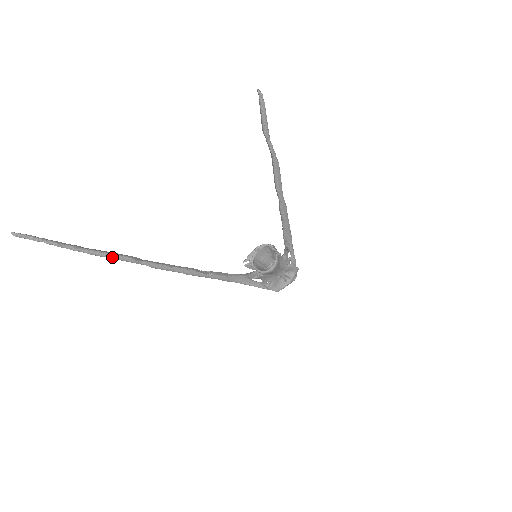
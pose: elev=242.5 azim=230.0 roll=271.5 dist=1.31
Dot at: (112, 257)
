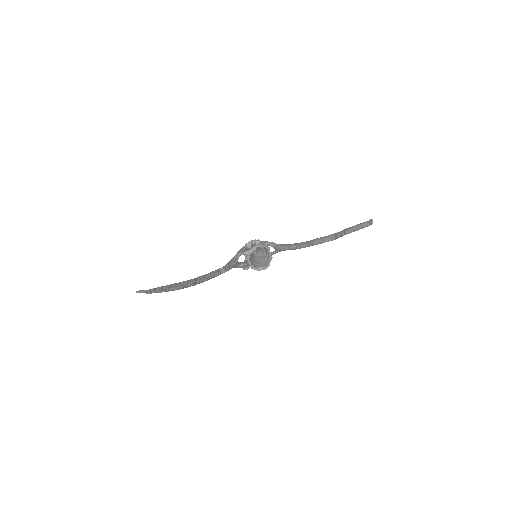
Dot at: occluded
